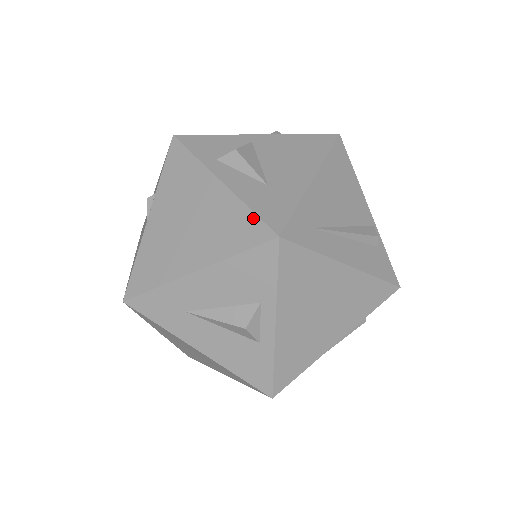
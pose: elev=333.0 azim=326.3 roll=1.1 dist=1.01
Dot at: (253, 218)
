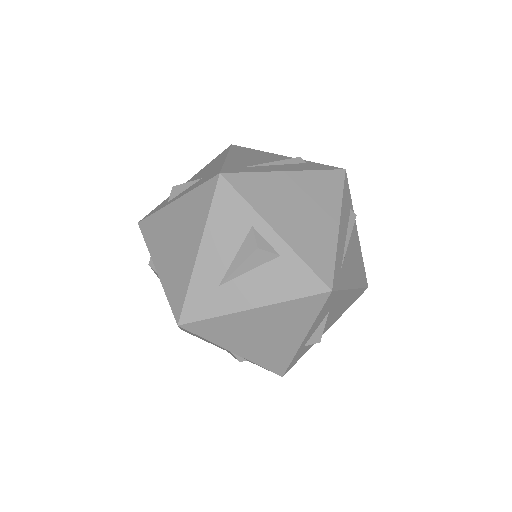
Dot at: (202, 187)
